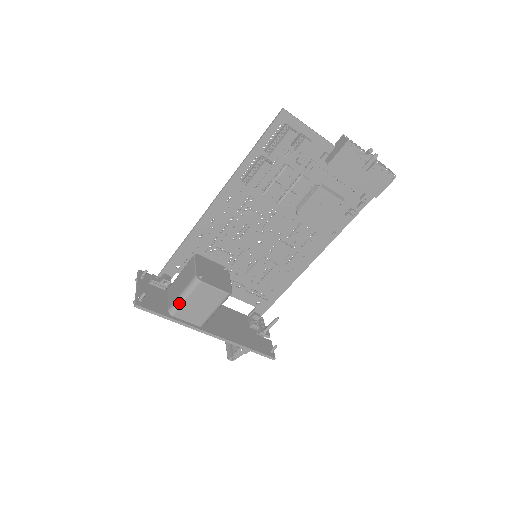
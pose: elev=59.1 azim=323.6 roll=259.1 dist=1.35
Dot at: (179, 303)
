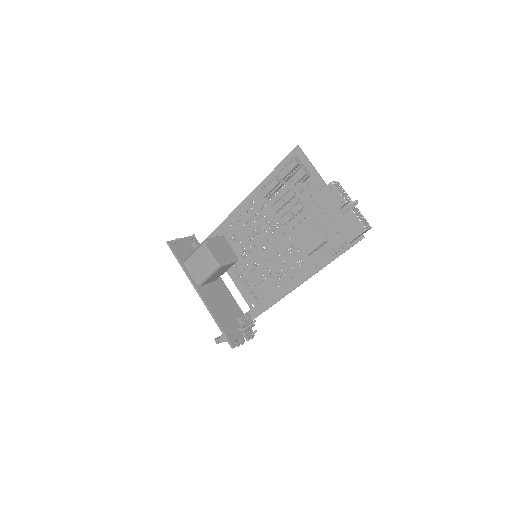
Dot at: (190, 256)
